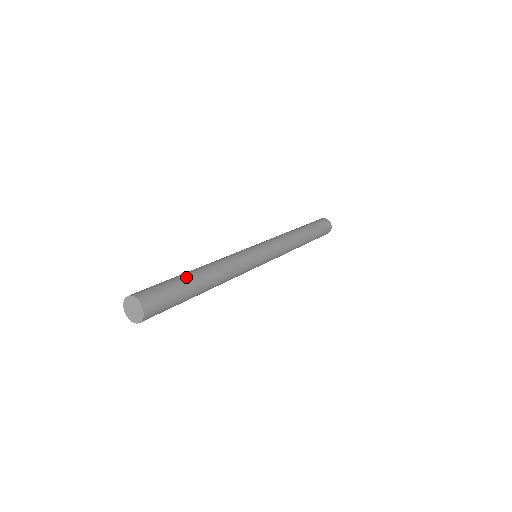
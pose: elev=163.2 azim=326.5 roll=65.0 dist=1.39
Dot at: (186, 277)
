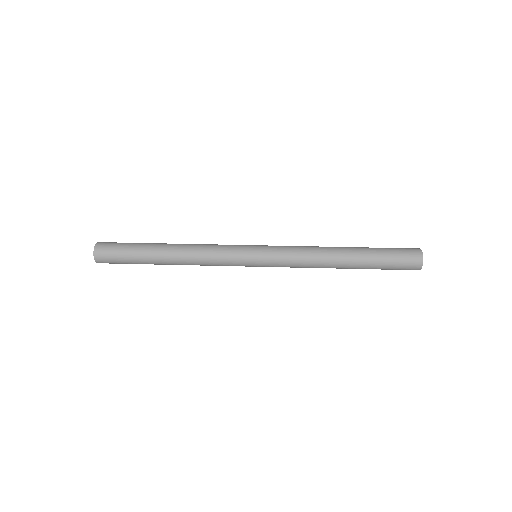
Dot at: (146, 252)
